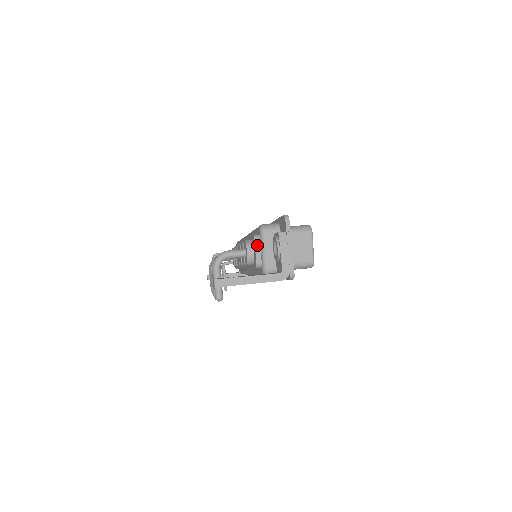
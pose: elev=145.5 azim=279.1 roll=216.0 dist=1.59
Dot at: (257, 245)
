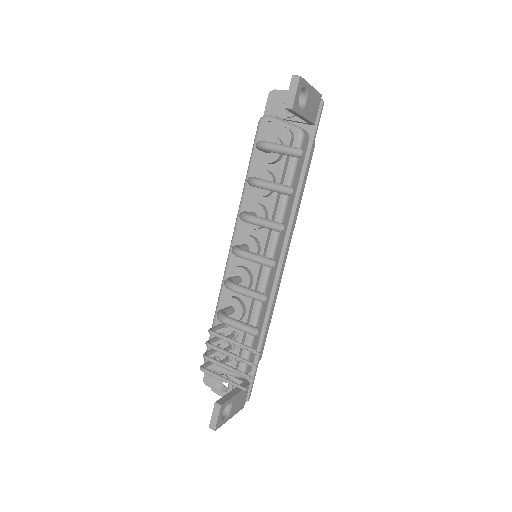
Dot at: (273, 124)
